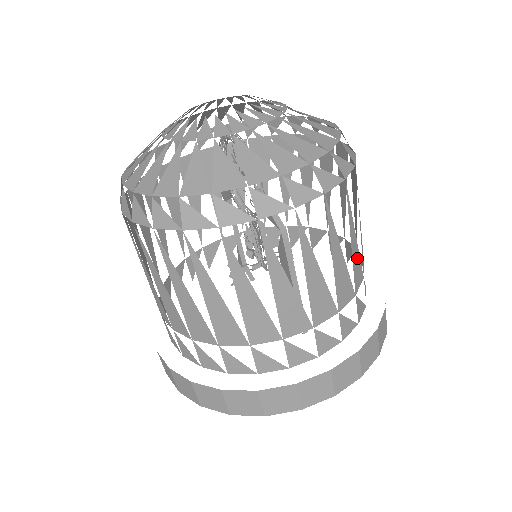
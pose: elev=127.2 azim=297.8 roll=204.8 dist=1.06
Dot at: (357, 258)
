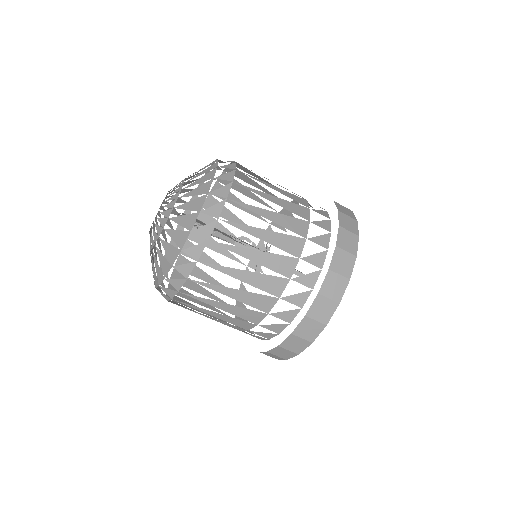
Dot at: (287, 220)
